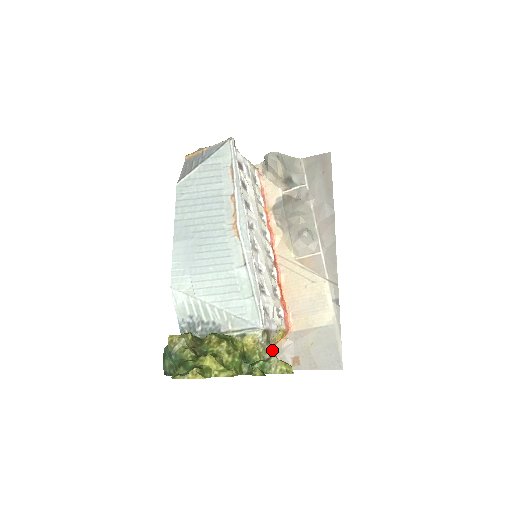
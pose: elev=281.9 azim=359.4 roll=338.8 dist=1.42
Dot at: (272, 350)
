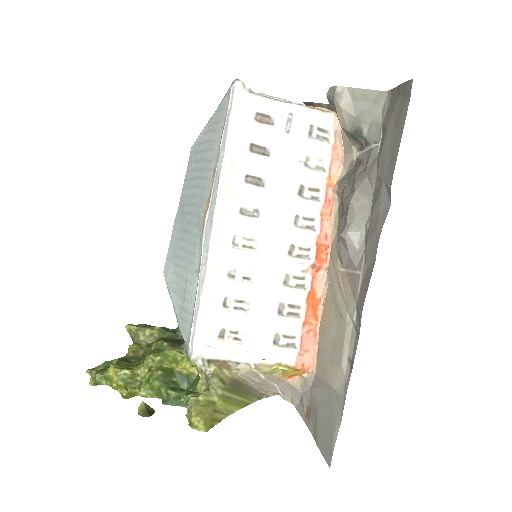
Dot at: (214, 388)
